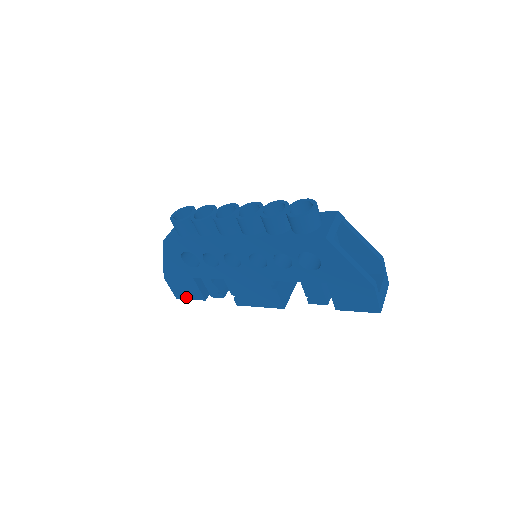
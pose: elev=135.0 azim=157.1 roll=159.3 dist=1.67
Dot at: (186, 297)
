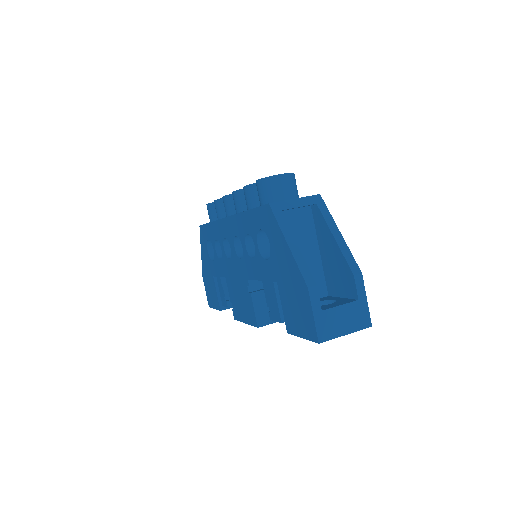
Dot at: (213, 305)
